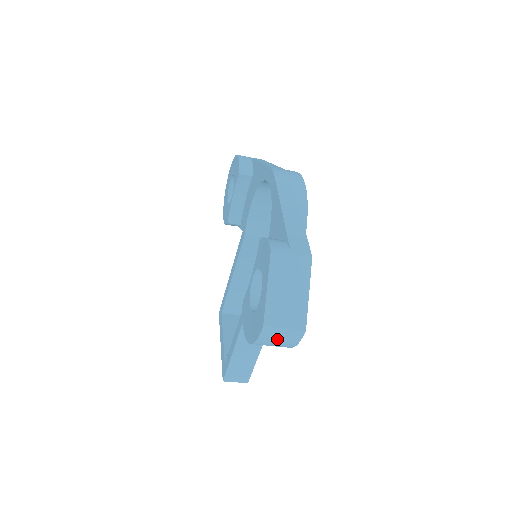
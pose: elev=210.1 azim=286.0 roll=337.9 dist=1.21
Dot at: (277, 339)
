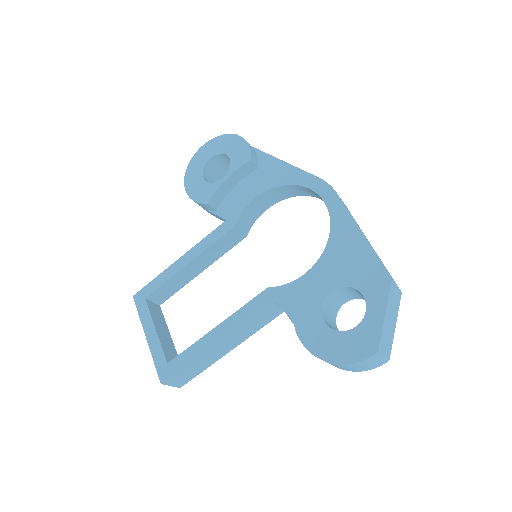
Dot at: (367, 364)
